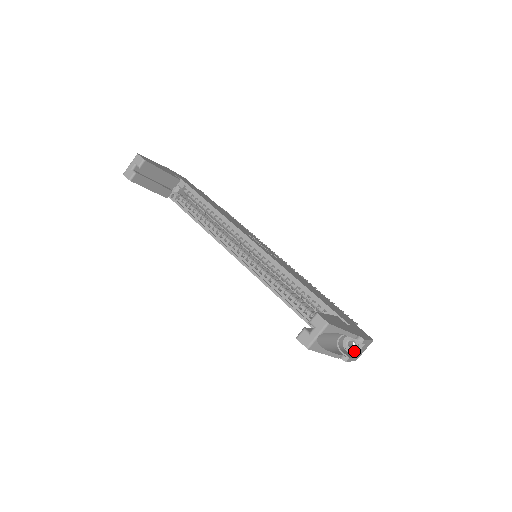
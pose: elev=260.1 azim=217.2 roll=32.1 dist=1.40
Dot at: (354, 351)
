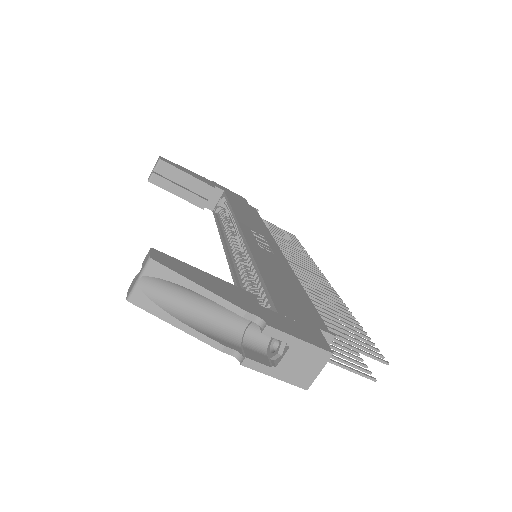
Dot at: (277, 358)
